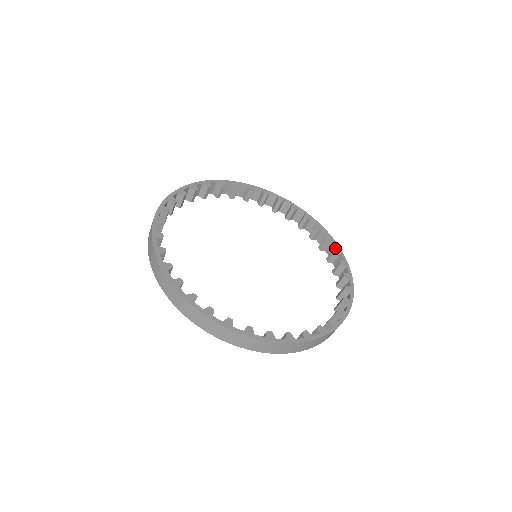
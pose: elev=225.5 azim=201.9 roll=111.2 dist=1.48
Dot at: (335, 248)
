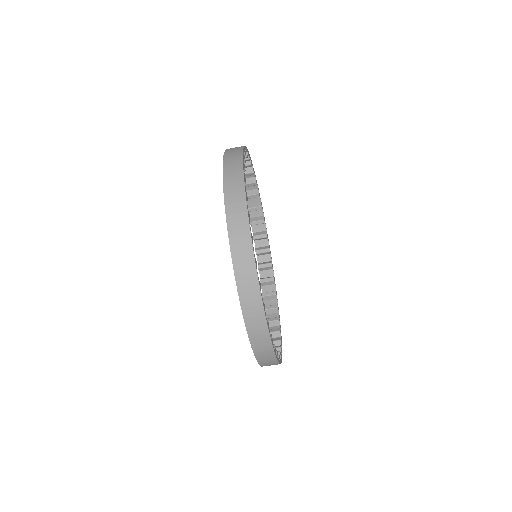
Dot at: occluded
